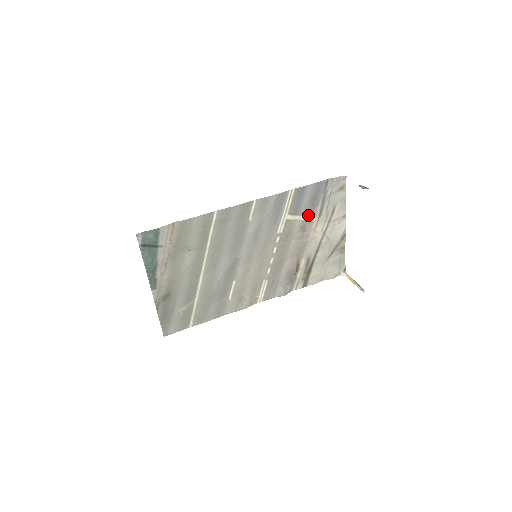
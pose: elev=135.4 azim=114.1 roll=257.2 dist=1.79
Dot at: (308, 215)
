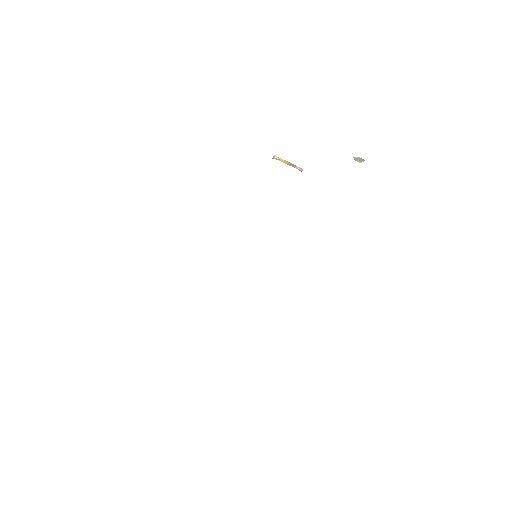
Dot at: occluded
